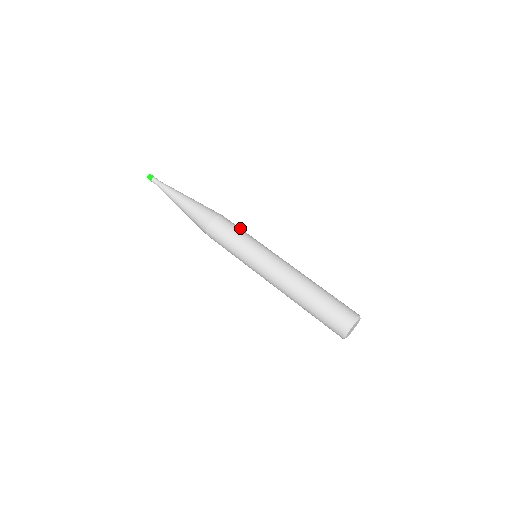
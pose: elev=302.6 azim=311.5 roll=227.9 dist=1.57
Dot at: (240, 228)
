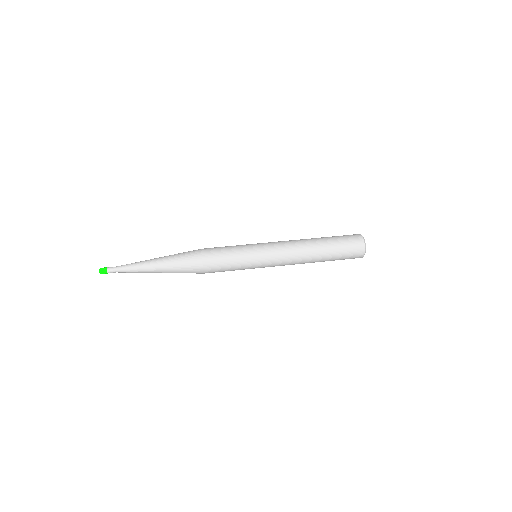
Dot at: occluded
